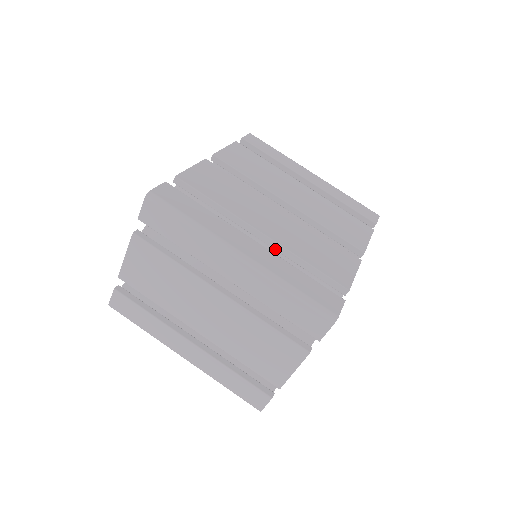
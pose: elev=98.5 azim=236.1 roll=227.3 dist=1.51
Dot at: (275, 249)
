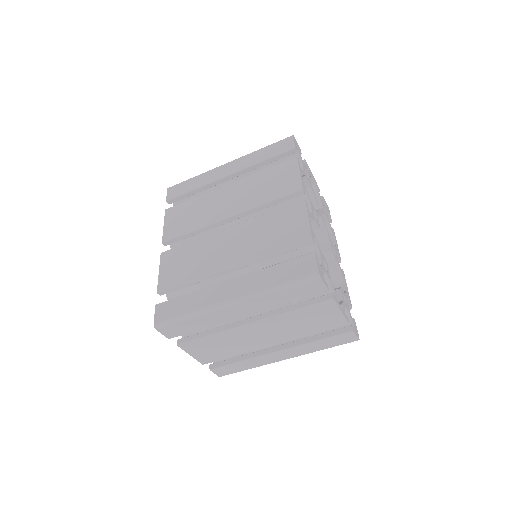
Dot at: occluded
